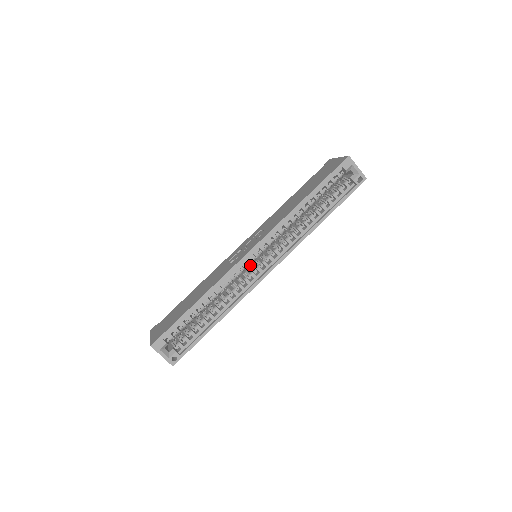
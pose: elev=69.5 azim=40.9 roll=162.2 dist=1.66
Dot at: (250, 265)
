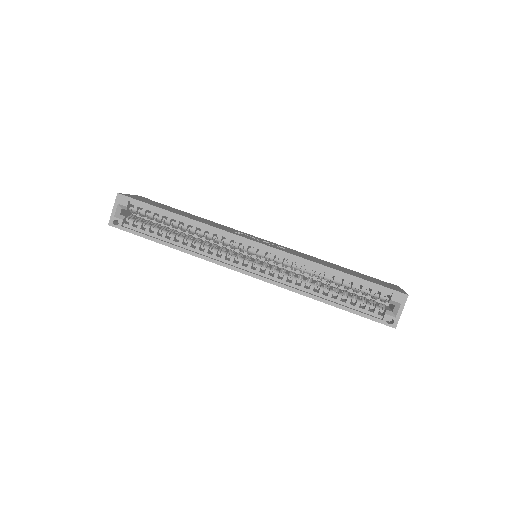
Dot at: (244, 254)
